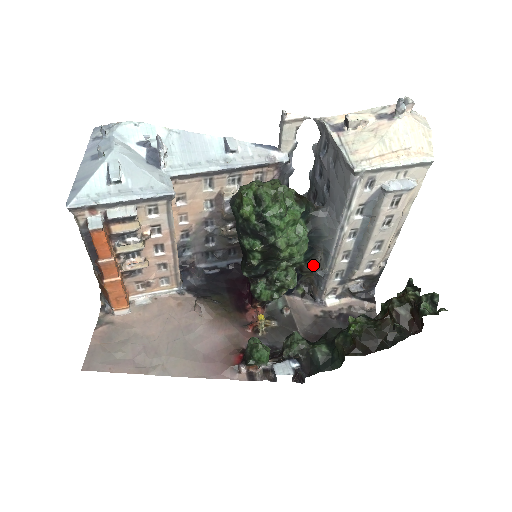
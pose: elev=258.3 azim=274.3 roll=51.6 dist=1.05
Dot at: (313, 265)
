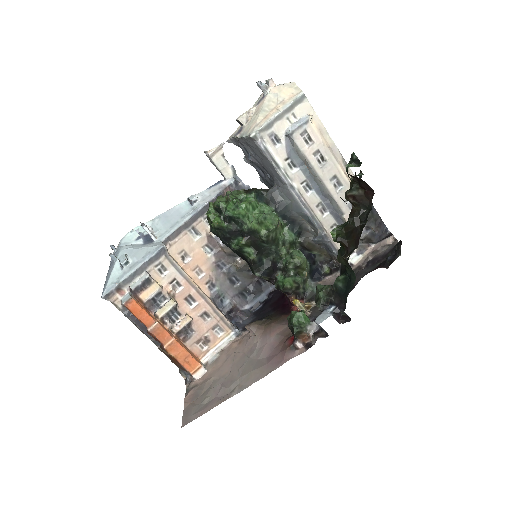
Dot at: (308, 237)
